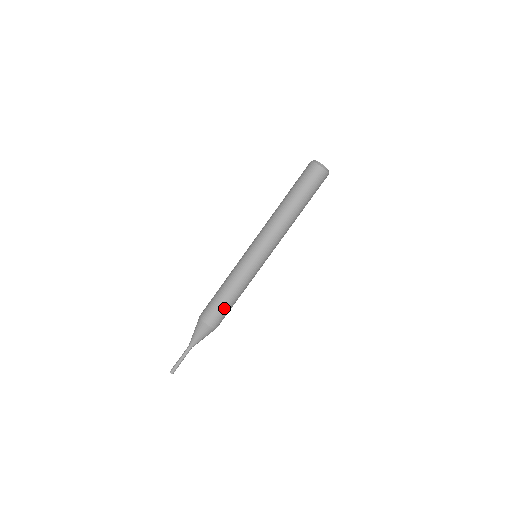
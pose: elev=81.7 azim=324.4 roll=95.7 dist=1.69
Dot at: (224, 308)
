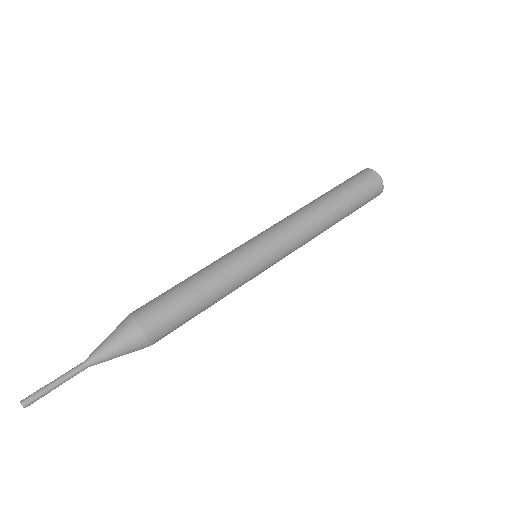
Dot at: (177, 304)
